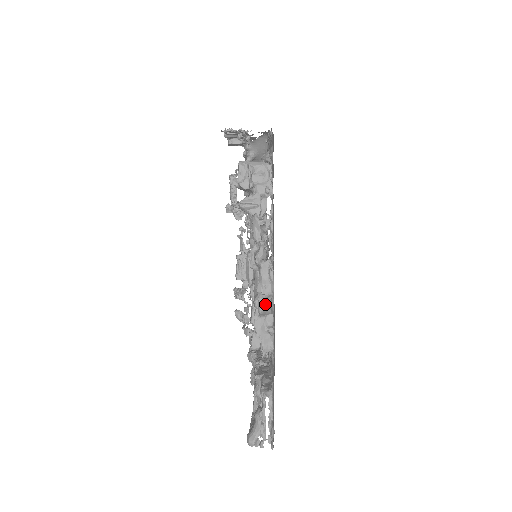
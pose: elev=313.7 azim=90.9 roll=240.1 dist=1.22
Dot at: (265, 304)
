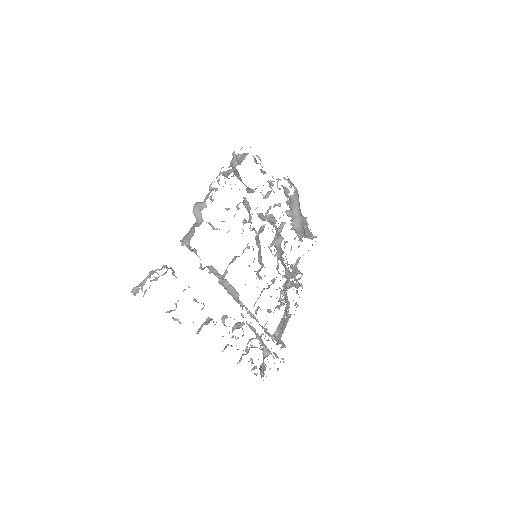
Dot at: (199, 207)
